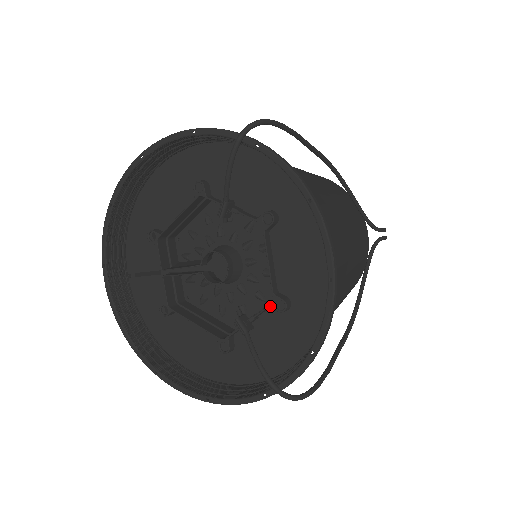
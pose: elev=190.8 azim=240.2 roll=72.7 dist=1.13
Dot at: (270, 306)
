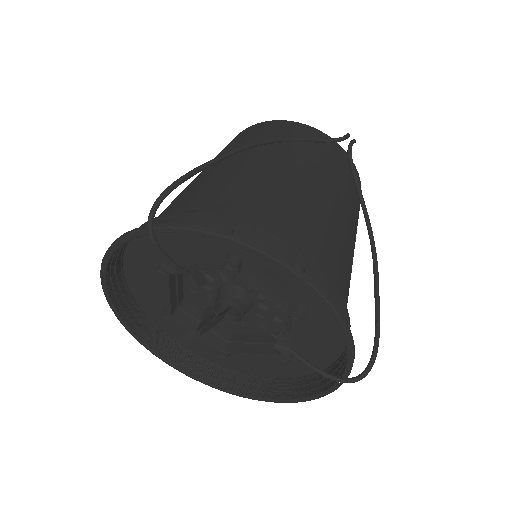
Dot at: (291, 321)
